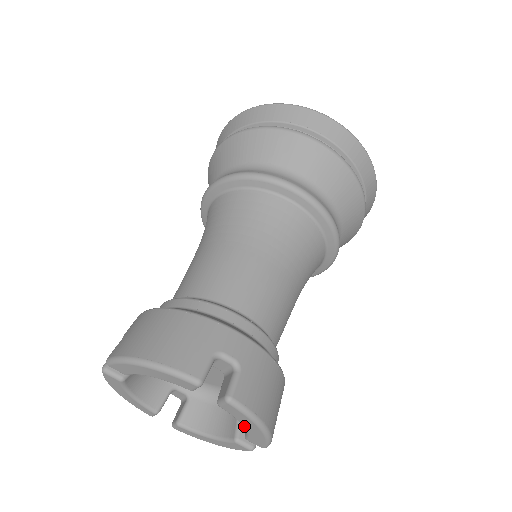
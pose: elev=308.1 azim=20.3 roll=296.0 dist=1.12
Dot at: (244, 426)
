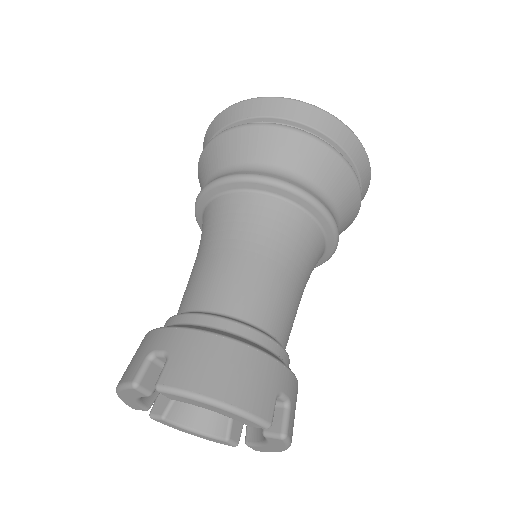
Dot at: occluded
